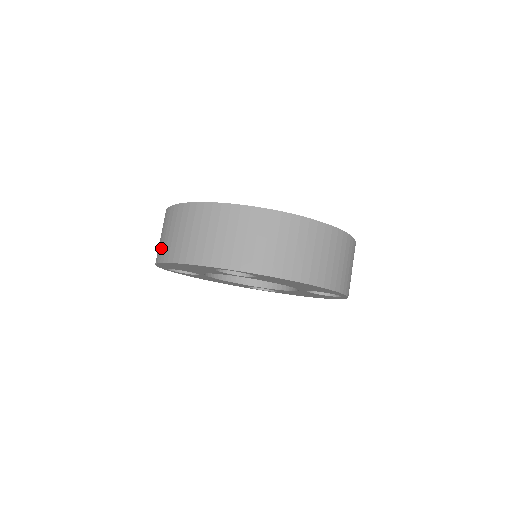
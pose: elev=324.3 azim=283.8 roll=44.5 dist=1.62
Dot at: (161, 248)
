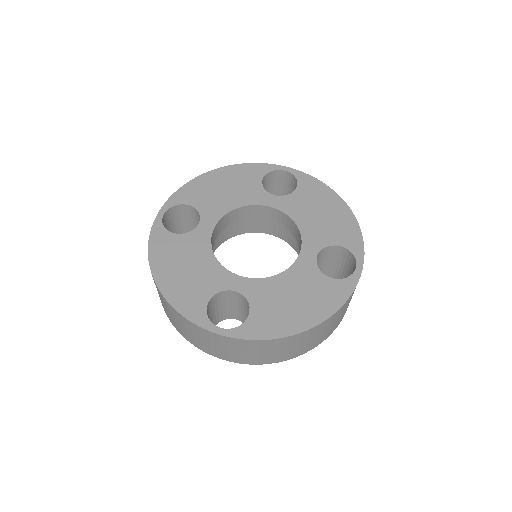
Dot at: occluded
